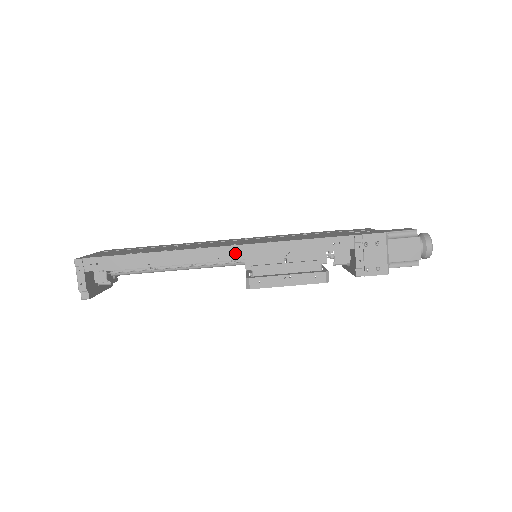
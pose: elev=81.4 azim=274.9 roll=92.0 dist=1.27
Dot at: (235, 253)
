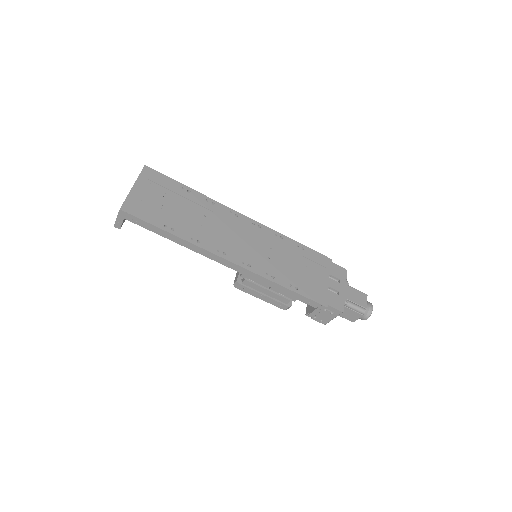
Dot at: (239, 269)
